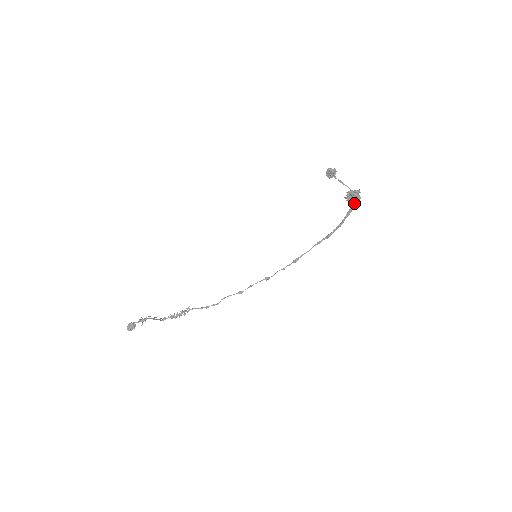
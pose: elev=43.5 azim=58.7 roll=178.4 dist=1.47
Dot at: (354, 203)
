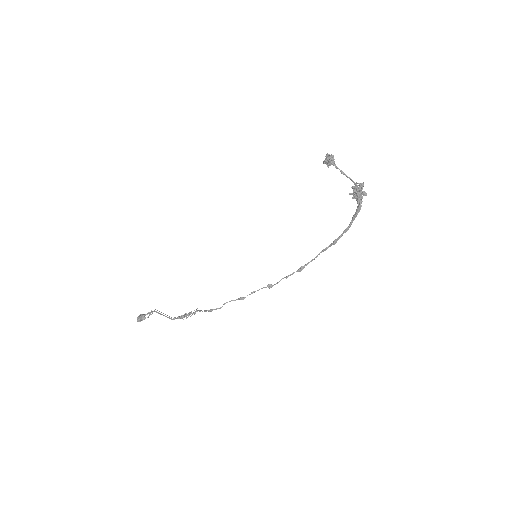
Dot at: (360, 201)
